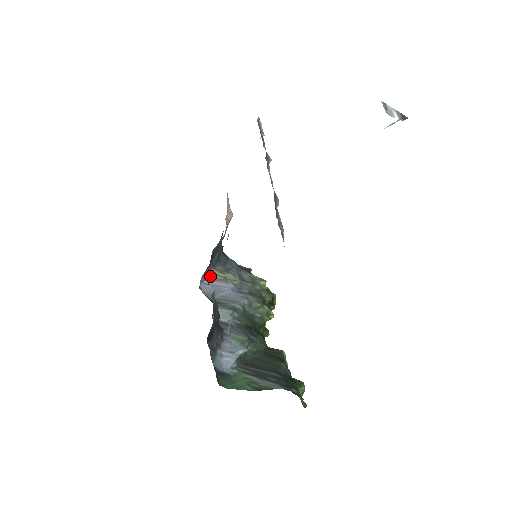
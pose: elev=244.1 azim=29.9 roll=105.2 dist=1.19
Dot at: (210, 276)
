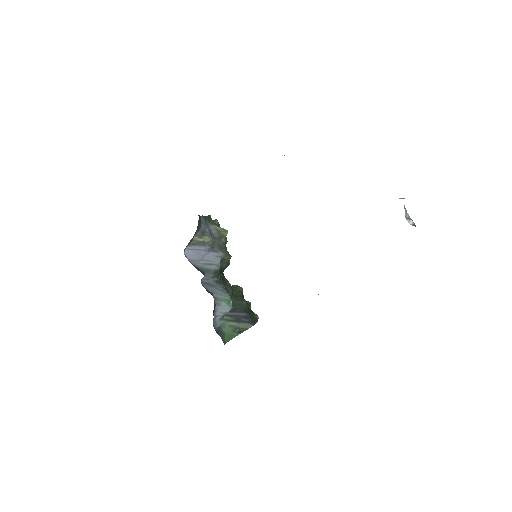
Dot at: (191, 242)
